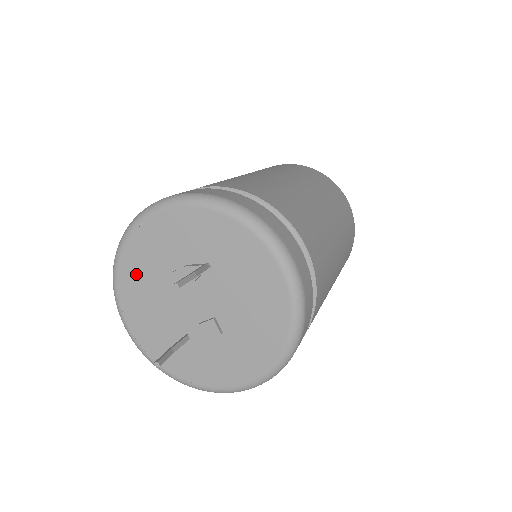
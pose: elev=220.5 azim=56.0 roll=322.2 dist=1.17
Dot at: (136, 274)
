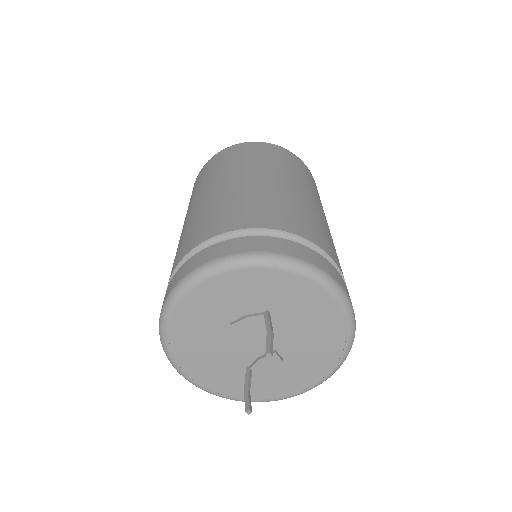
Dot at: (190, 330)
